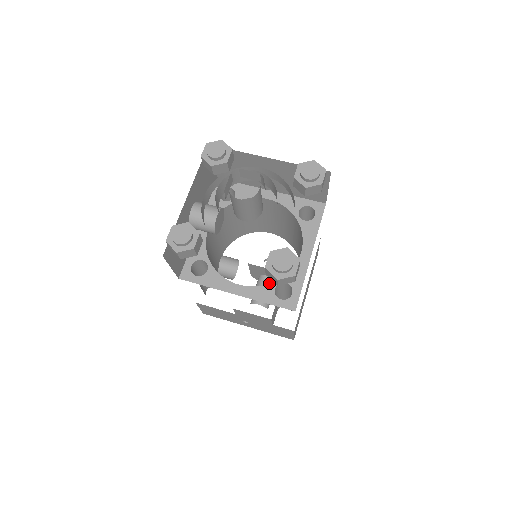
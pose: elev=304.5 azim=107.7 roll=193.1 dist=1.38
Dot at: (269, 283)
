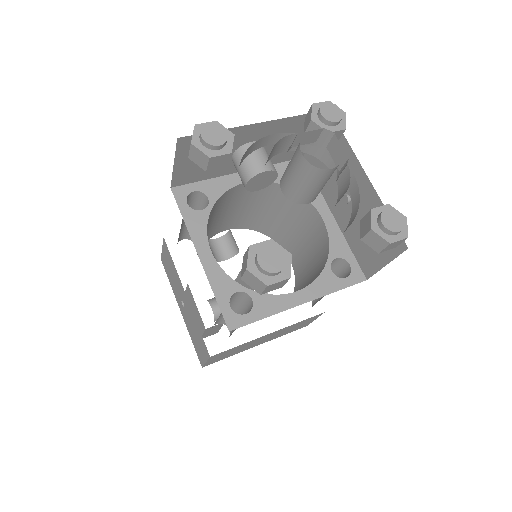
Dot at: occluded
